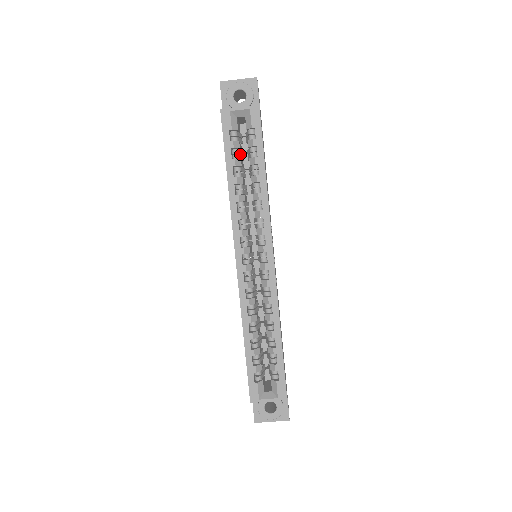
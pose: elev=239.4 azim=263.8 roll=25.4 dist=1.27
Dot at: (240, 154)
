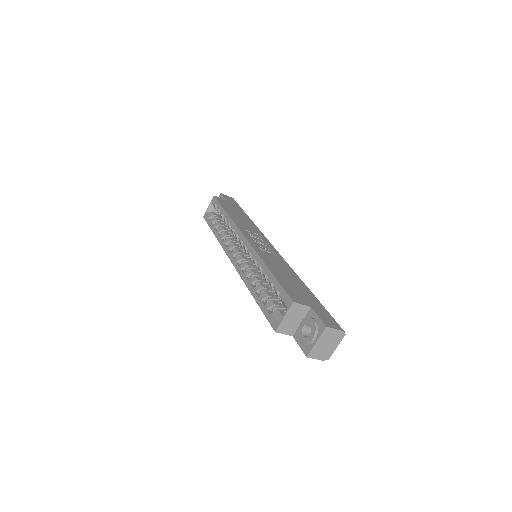
Dot at: (223, 223)
